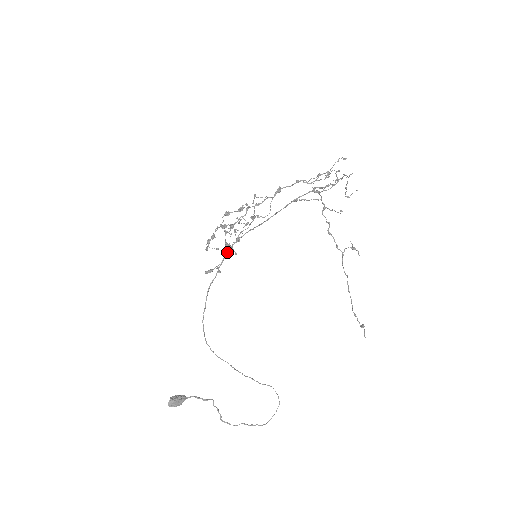
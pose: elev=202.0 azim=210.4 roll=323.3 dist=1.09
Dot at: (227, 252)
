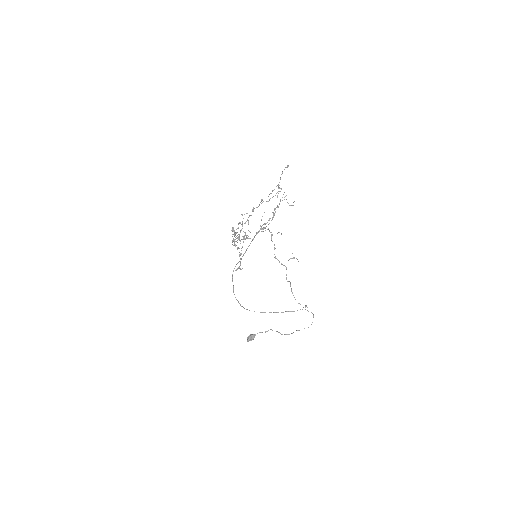
Dot at: (232, 276)
